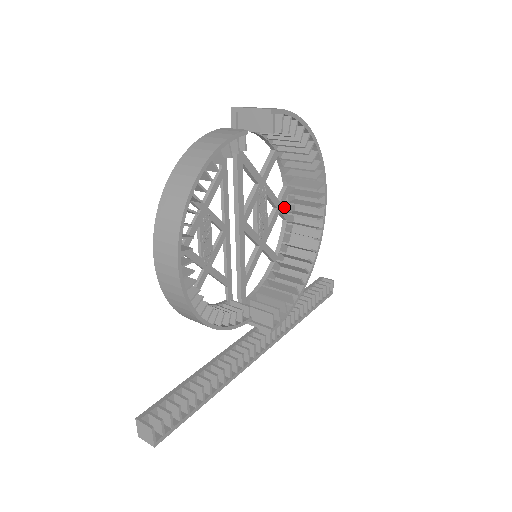
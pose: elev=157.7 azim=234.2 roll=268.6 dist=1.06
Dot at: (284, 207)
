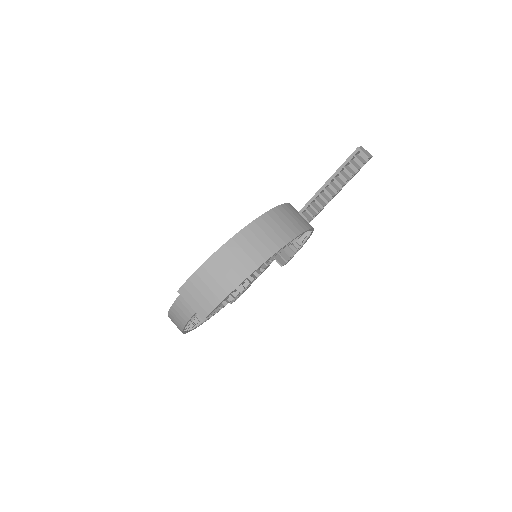
Dot at: occluded
